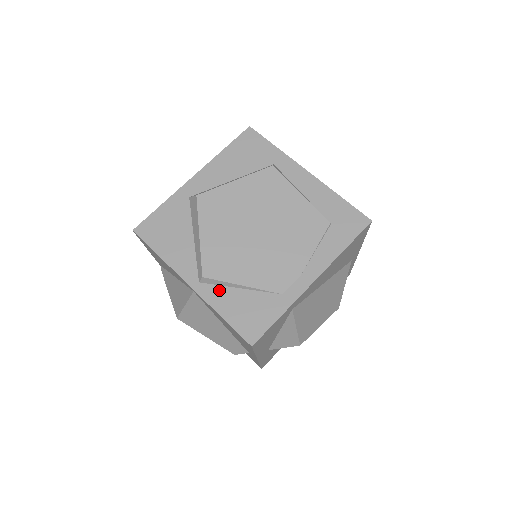
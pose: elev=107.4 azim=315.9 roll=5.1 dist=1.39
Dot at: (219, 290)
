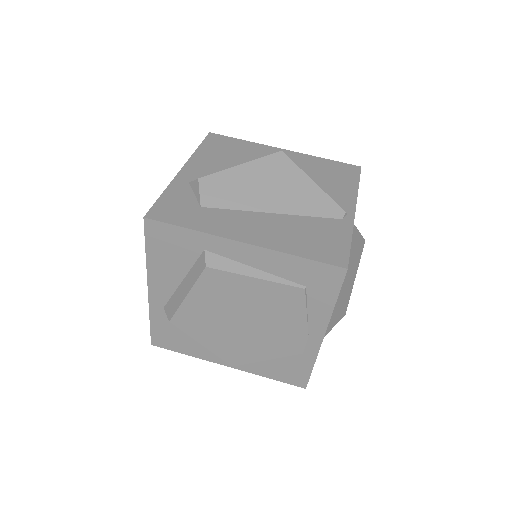
Dot at: (252, 364)
